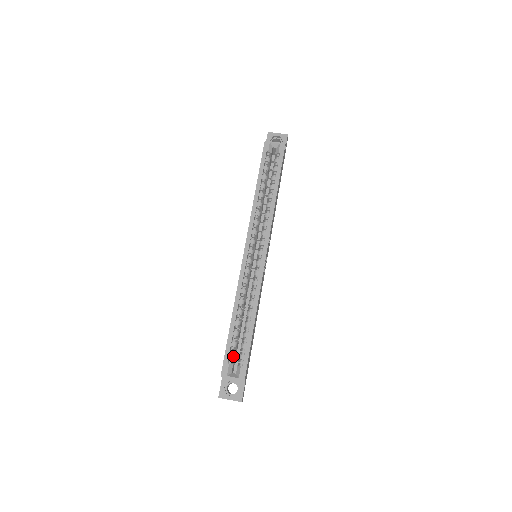
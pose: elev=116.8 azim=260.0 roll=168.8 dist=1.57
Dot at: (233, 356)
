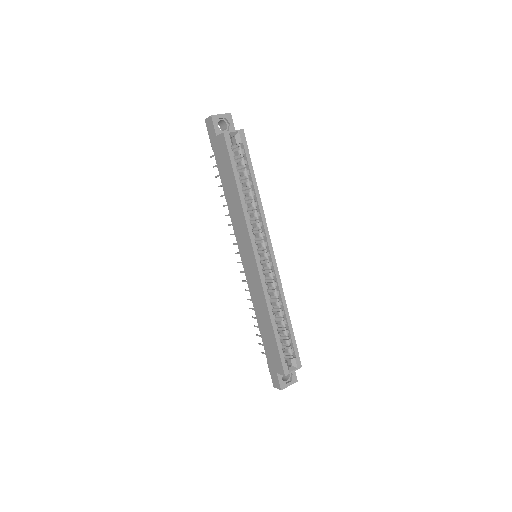
Dot at: occluded
